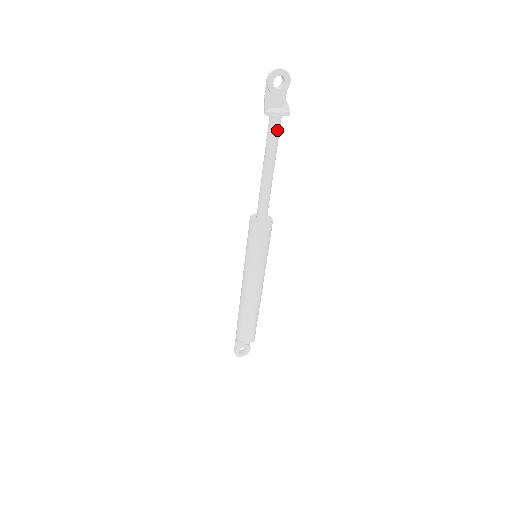
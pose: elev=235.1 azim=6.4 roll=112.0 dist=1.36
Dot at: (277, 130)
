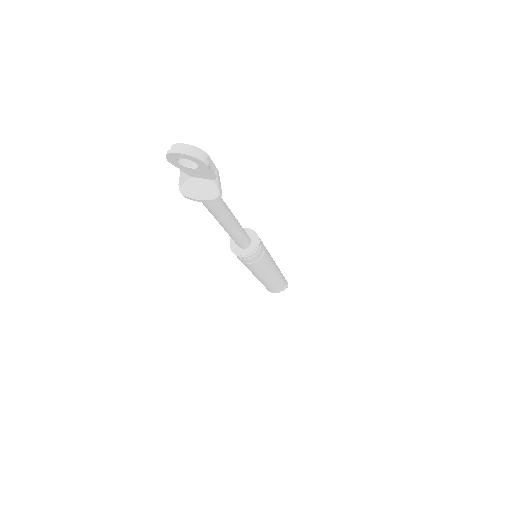
Dot at: (209, 205)
